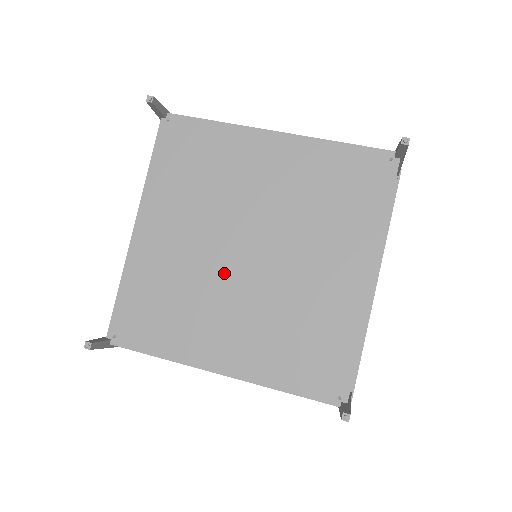
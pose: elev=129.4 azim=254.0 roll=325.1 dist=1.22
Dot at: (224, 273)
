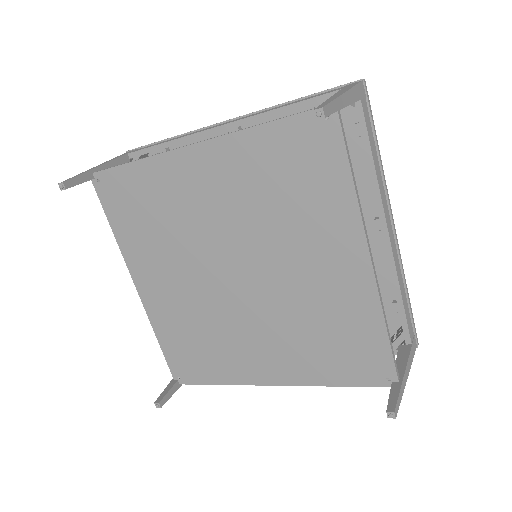
Dot at: (207, 261)
